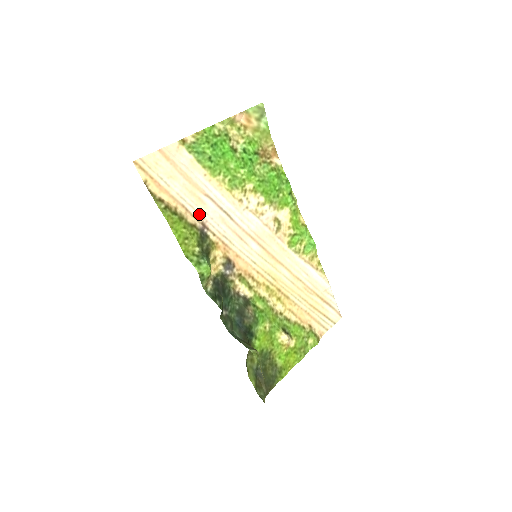
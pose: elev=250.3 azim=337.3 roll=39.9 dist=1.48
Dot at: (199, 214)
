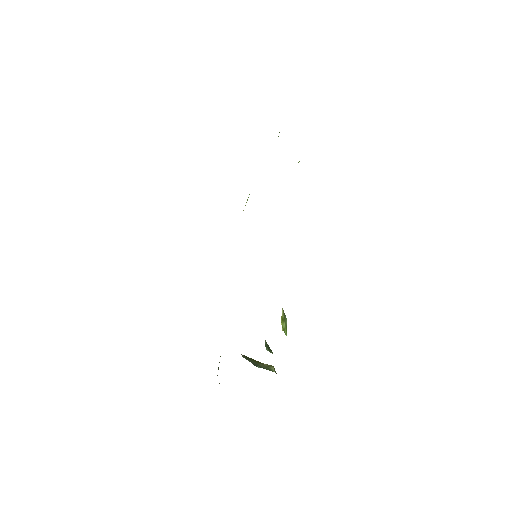
Dot at: occluded
